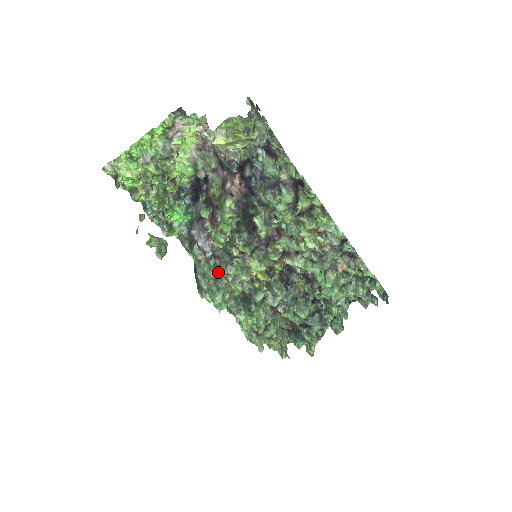
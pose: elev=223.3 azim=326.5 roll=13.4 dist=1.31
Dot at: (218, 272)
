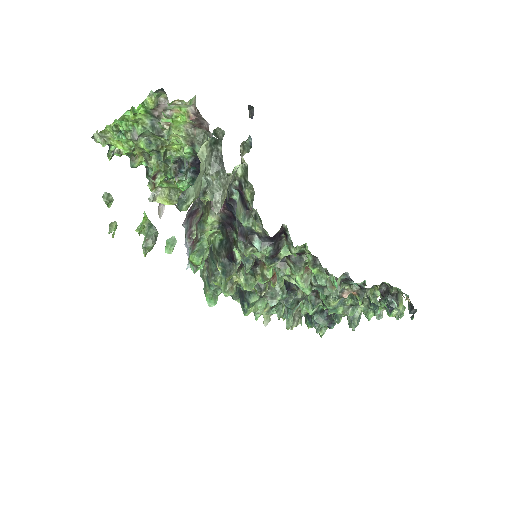
Dot at: occluded
